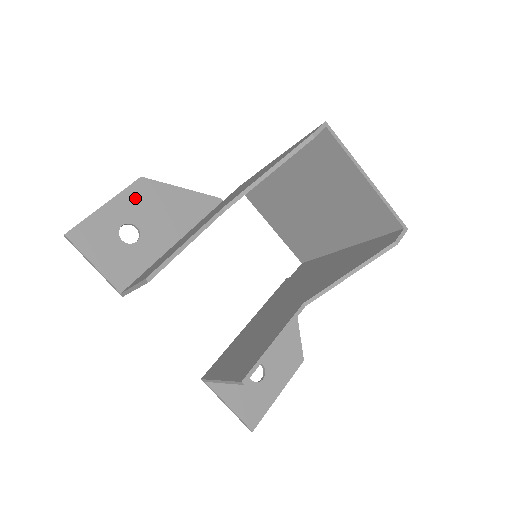
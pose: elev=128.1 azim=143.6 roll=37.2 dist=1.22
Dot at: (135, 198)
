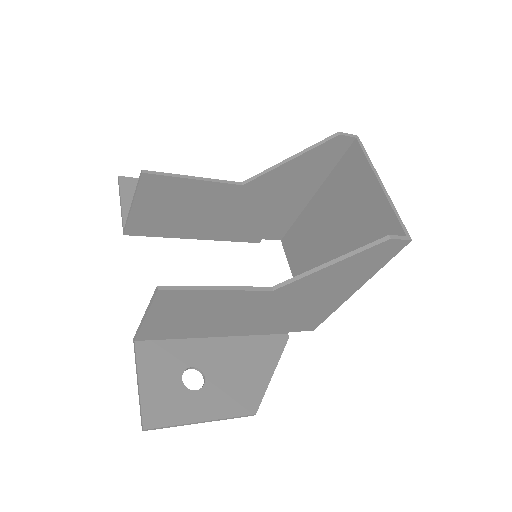
Dot at: occluded
